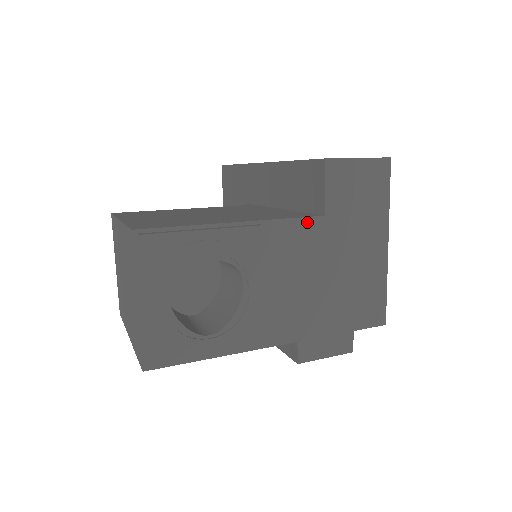
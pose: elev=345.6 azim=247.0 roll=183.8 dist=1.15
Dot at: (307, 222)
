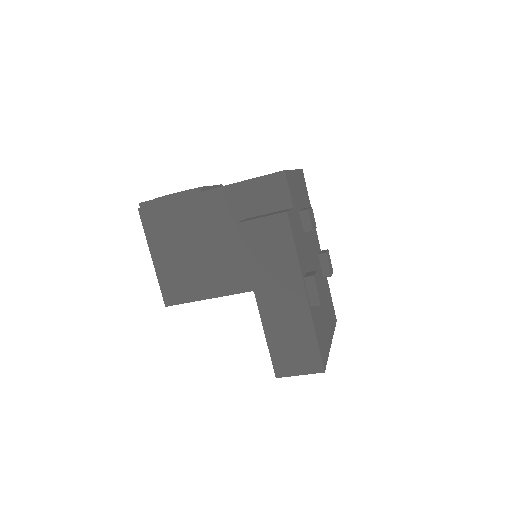
Dot at: occluded
